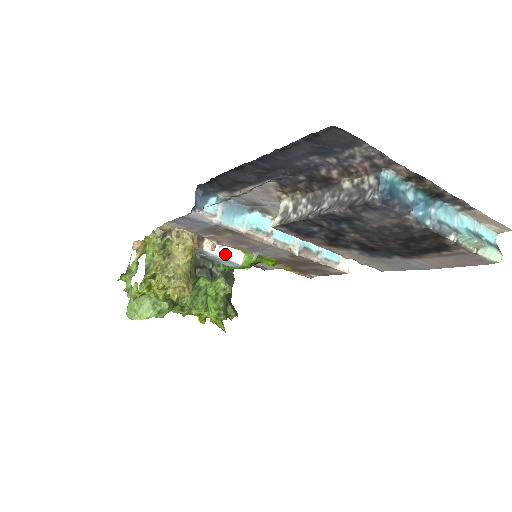
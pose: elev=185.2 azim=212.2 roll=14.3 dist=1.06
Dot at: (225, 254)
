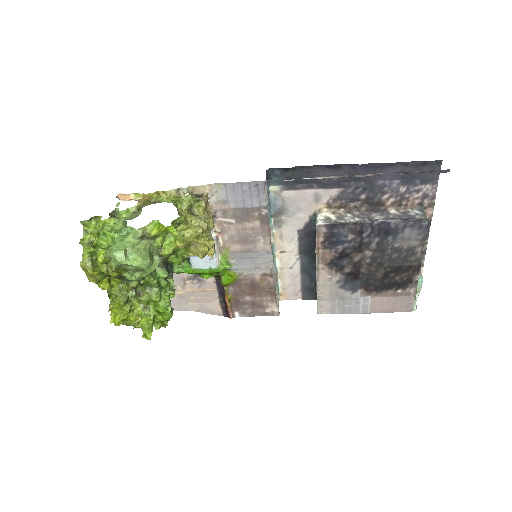
Dot at: (215, 248)
